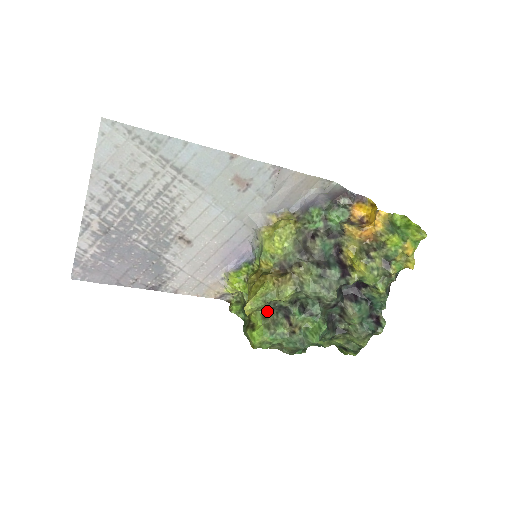
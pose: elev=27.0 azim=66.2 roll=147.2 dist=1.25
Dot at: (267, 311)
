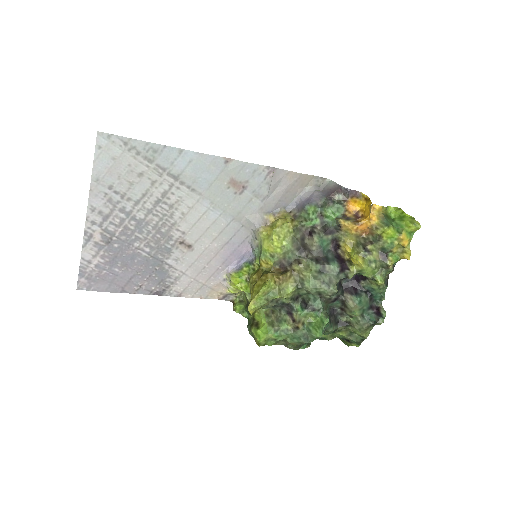
Dot at: (270, 309)
